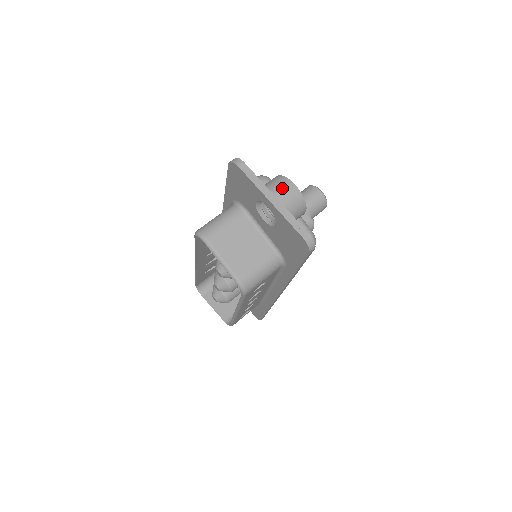
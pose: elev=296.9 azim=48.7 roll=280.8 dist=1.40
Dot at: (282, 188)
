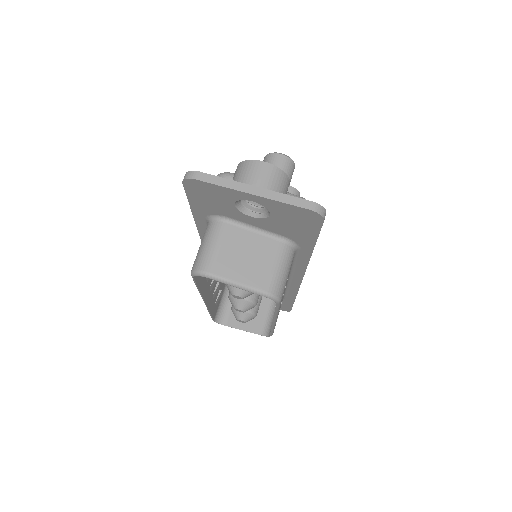
Dot at: (254, 173)
